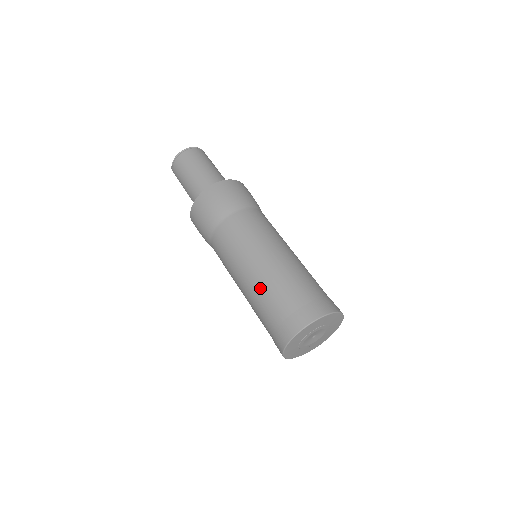
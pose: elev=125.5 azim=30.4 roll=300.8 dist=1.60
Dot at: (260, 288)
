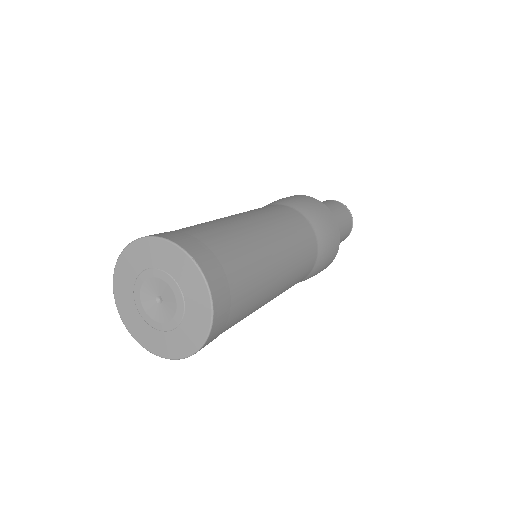
Dot at: occluded
